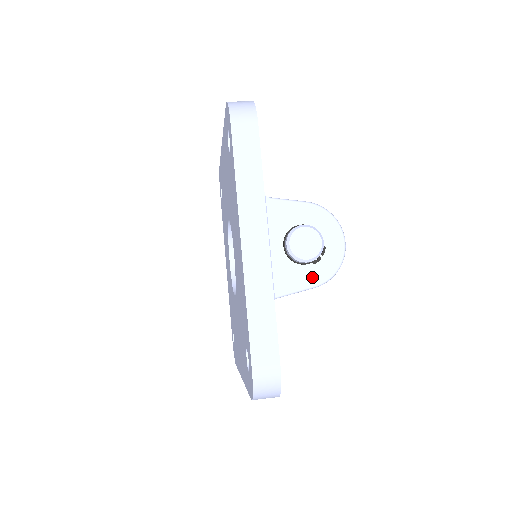
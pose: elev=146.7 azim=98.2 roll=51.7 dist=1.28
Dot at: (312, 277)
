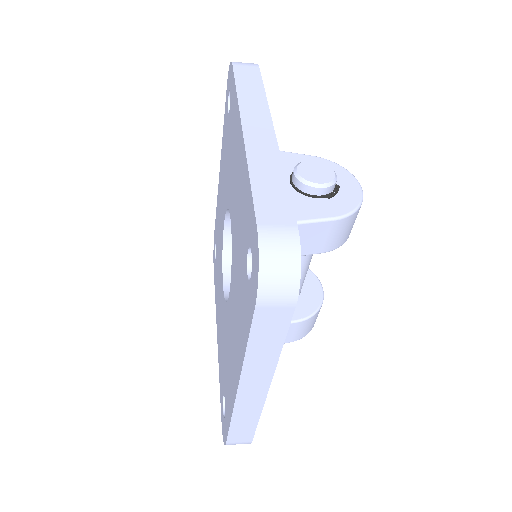
Dot at: (328, 210)
